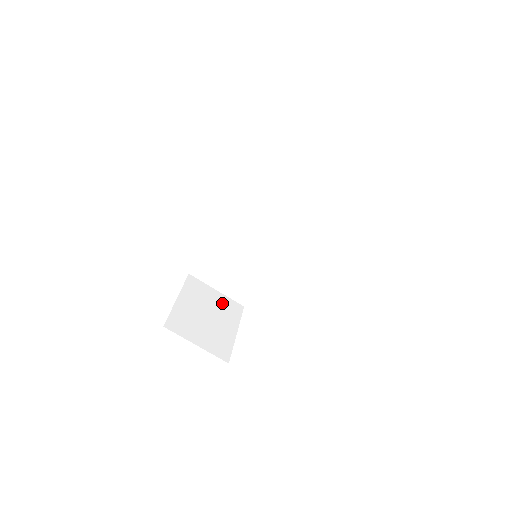
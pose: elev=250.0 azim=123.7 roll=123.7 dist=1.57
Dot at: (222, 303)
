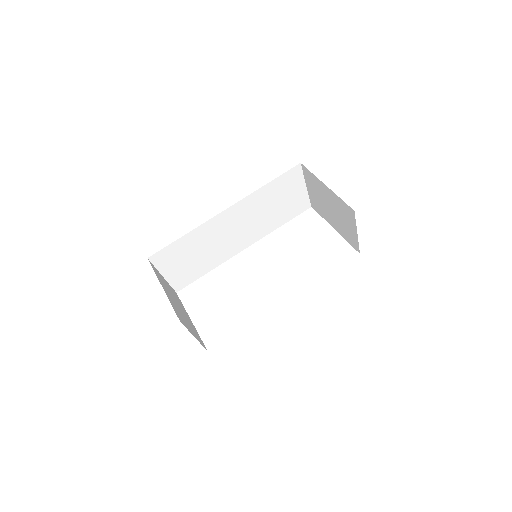
Dot at: occluded
